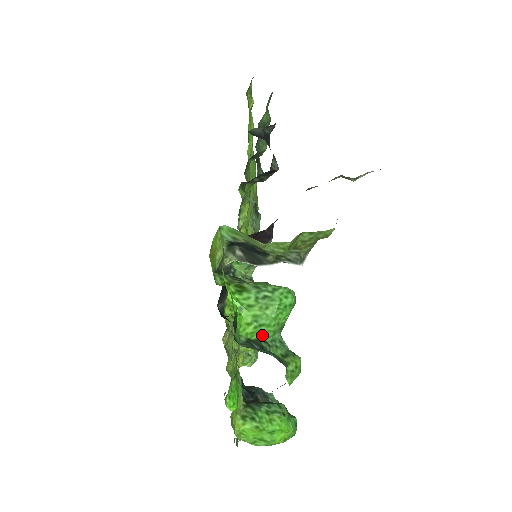
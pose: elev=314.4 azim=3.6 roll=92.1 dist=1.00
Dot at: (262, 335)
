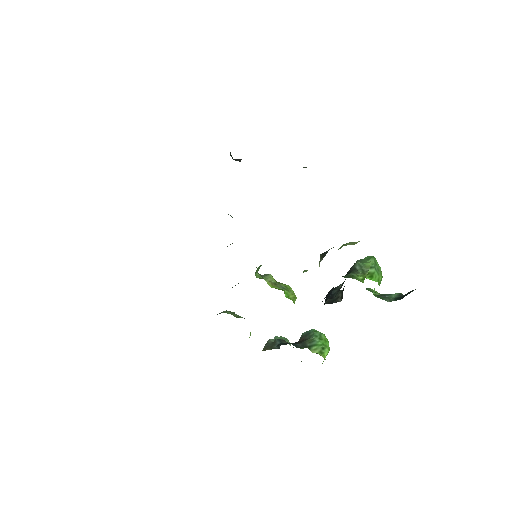
Dot at: occluded
